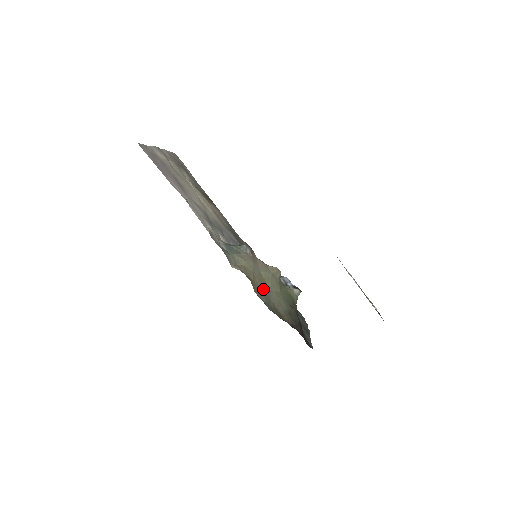
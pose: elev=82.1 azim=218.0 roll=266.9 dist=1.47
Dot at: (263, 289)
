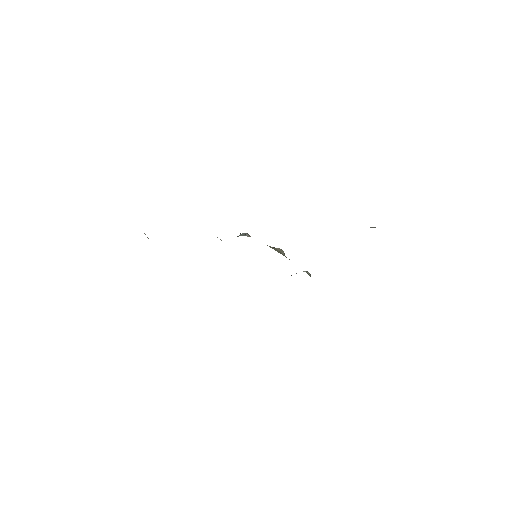
Dot at: occluded
